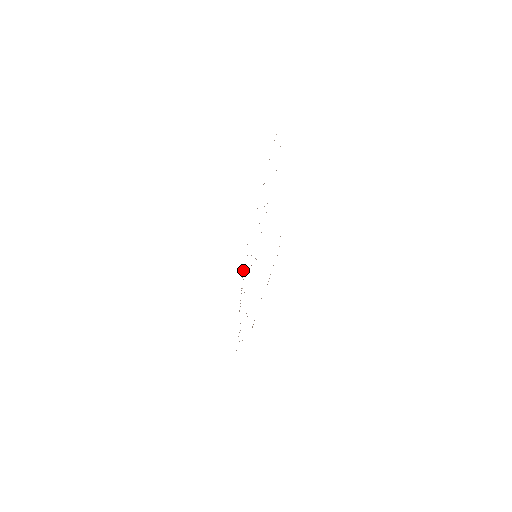
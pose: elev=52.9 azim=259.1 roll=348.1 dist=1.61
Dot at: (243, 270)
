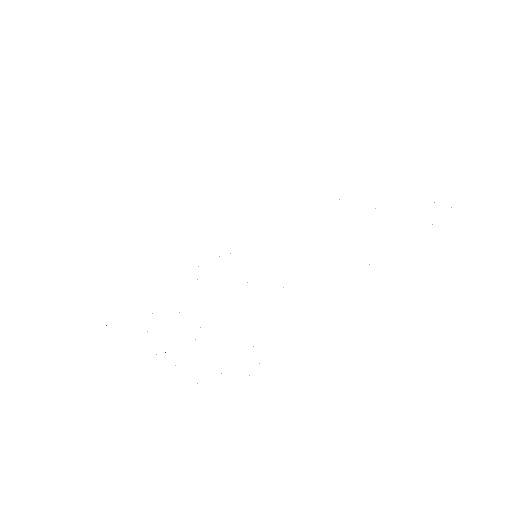
Dot at: occluded
